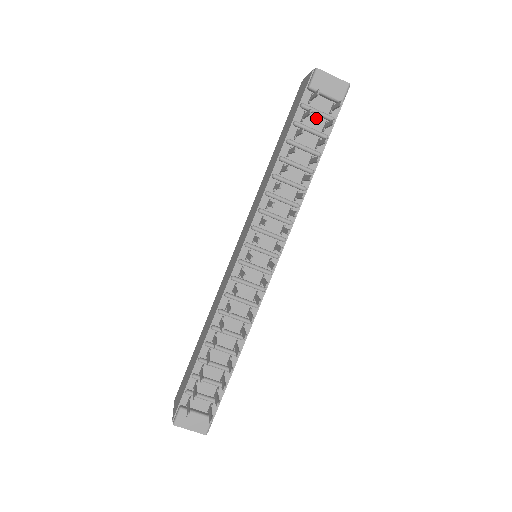
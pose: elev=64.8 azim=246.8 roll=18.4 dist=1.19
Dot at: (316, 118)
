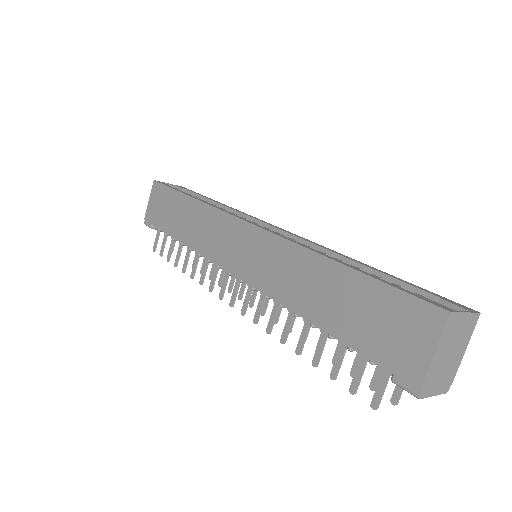
Dot at: occluded
